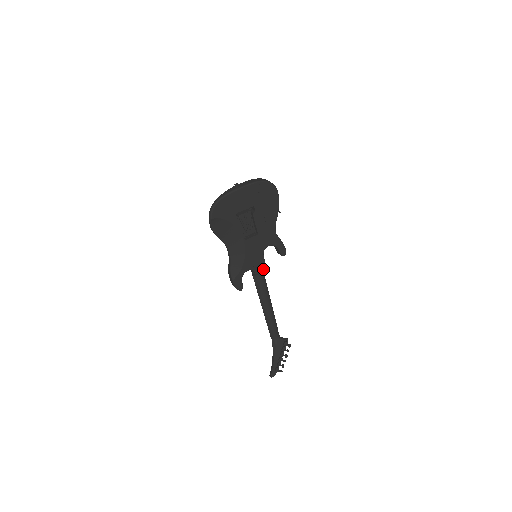
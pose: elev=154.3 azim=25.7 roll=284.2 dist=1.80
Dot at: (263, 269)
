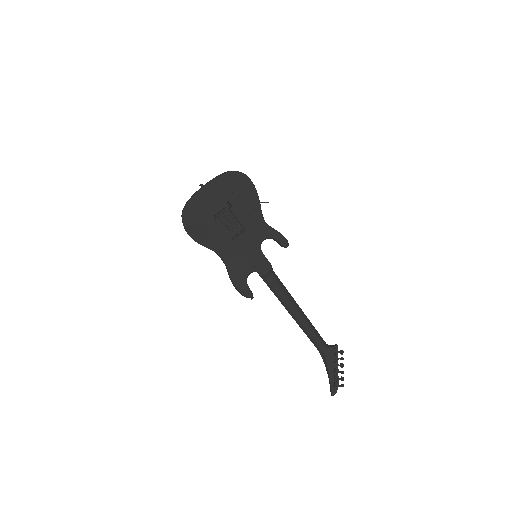
Dot at: (268, 267)
